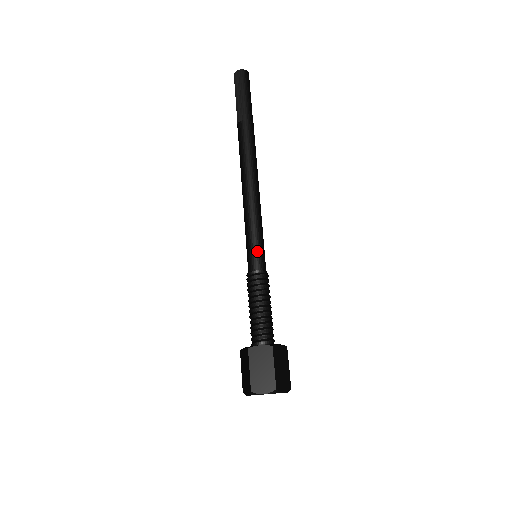
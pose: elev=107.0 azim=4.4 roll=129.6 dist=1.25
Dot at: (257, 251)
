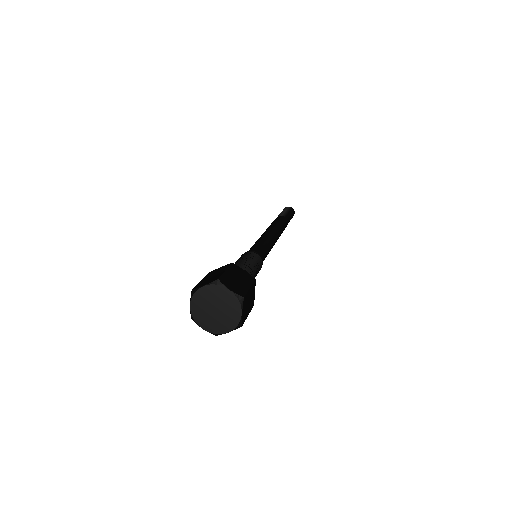
Dot at: (263, 250)
